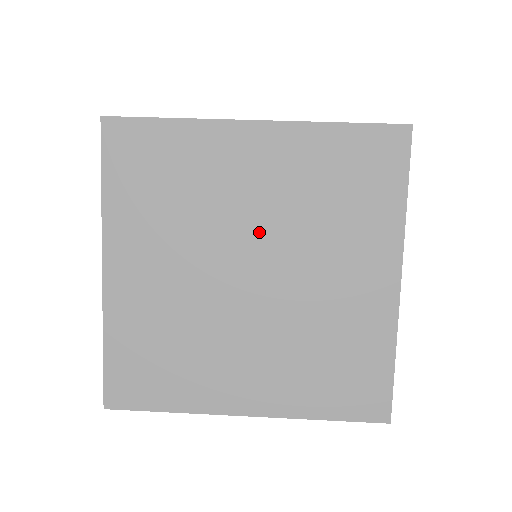
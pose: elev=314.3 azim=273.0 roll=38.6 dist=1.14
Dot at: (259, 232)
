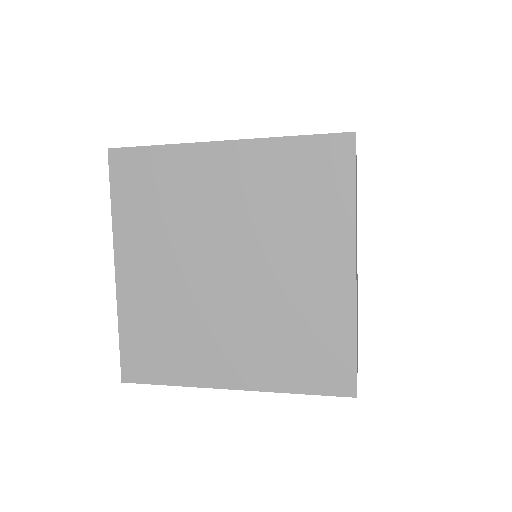
Dot at: occluded
